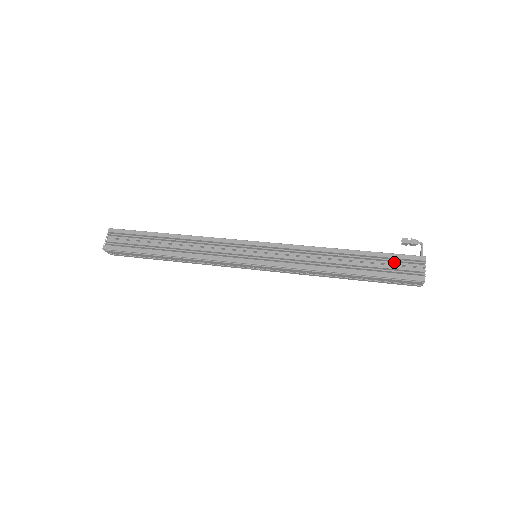
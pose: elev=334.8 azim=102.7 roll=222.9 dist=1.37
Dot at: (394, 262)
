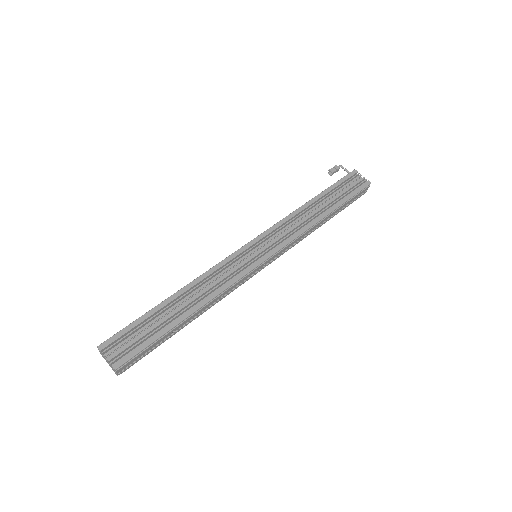
Dot at: (345, 185)
